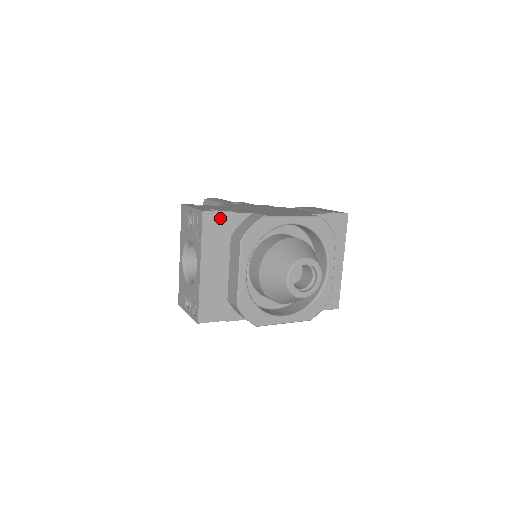
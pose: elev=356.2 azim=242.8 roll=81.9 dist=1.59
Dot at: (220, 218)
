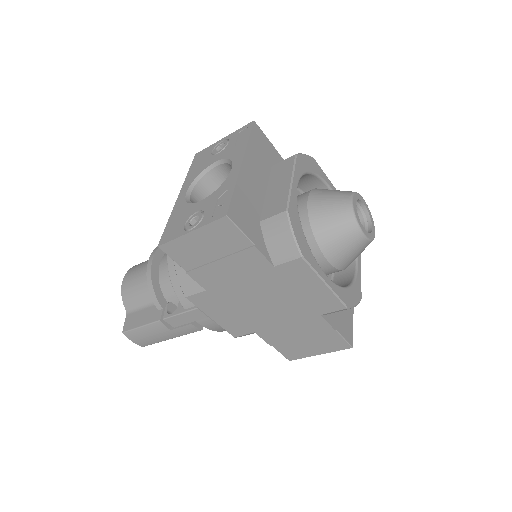
Dot at: (266, 142)
